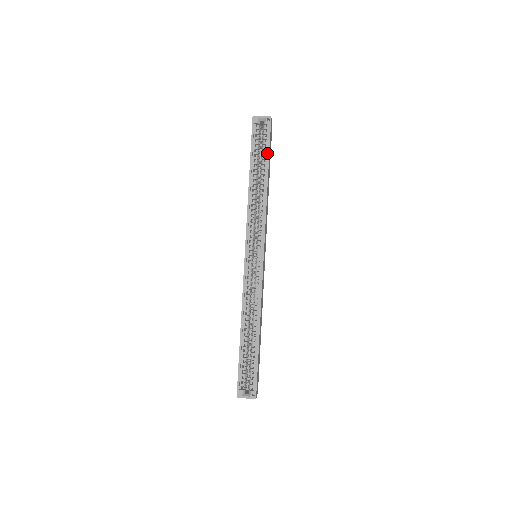
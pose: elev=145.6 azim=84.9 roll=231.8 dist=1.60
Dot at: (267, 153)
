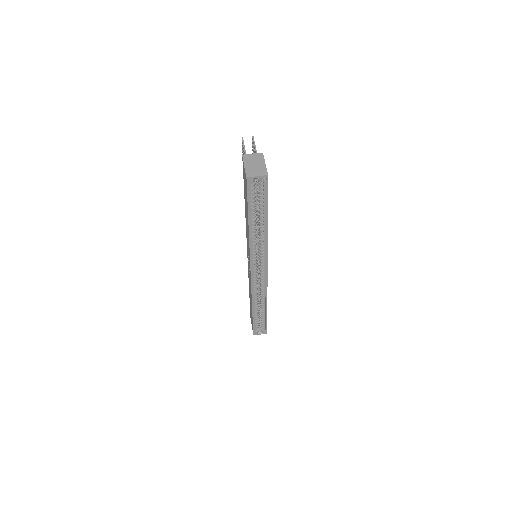
Dot at: (266, 207)
